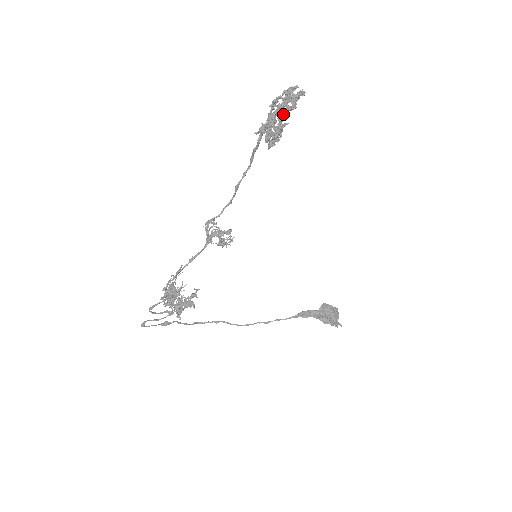
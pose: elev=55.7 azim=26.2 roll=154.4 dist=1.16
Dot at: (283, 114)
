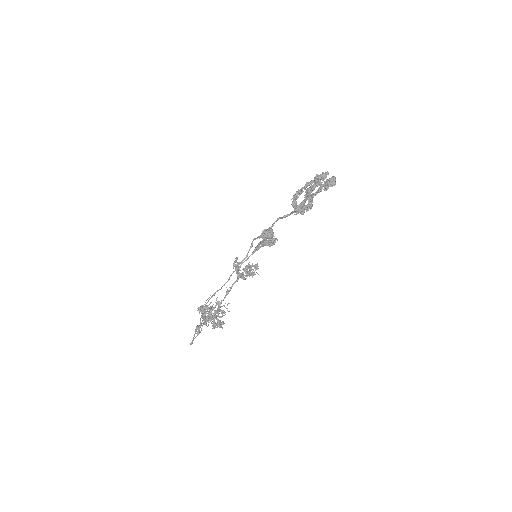
Dot at: occluded
